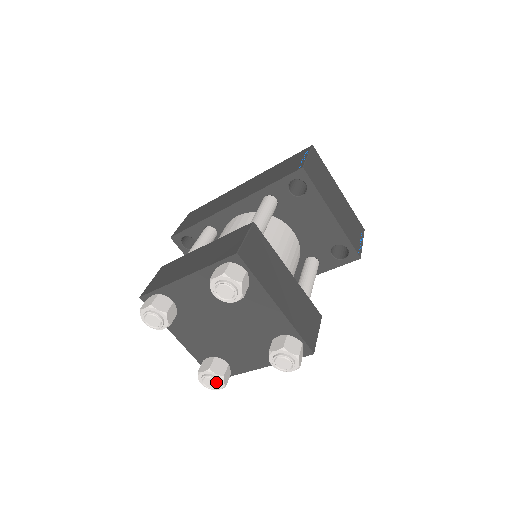
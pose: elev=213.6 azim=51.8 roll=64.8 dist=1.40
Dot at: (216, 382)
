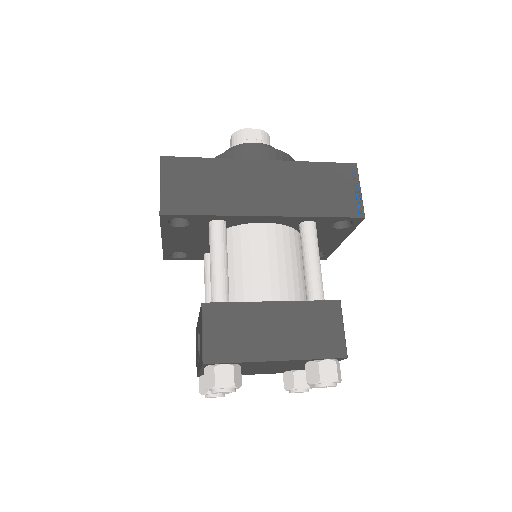
Dot at: occluded
